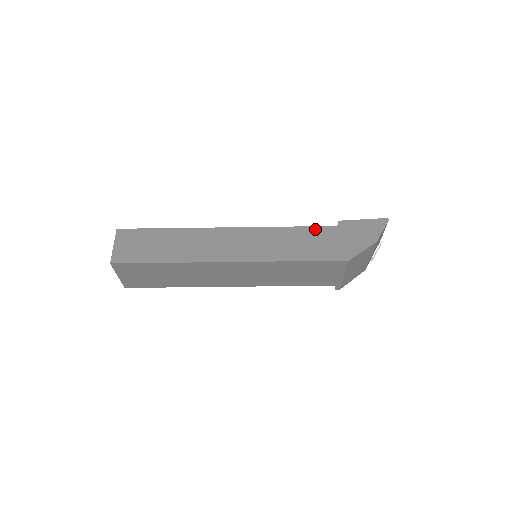
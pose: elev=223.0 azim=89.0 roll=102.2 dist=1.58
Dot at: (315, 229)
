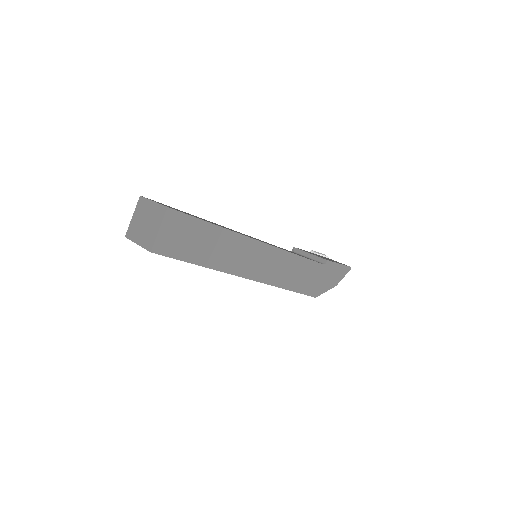
Dot at: (312, 264)
